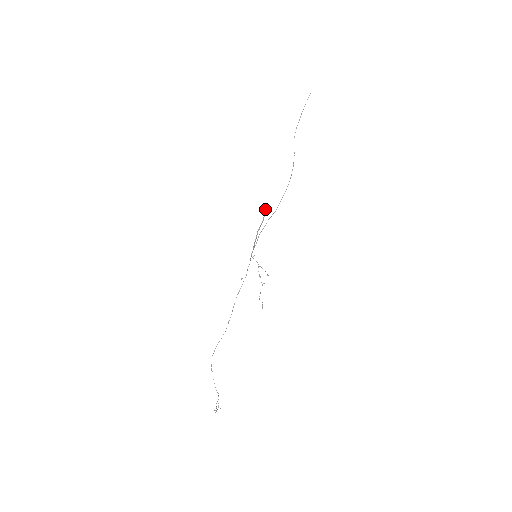
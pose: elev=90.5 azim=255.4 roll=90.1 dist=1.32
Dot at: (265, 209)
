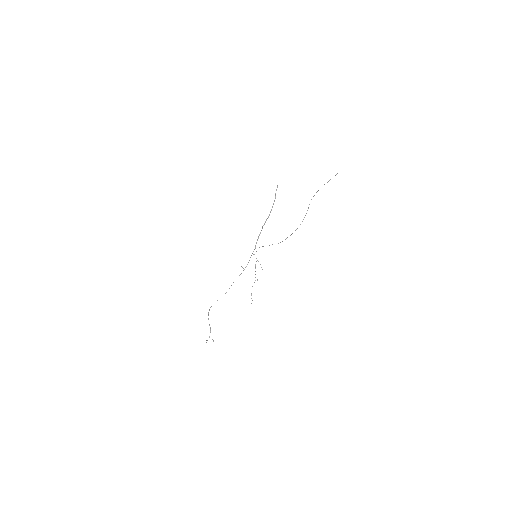
Dot at: occluded
